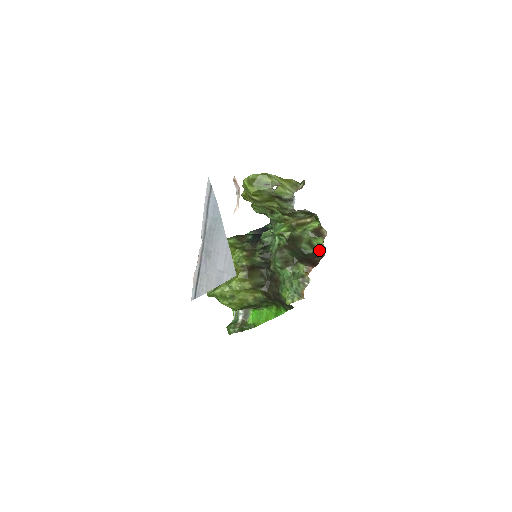
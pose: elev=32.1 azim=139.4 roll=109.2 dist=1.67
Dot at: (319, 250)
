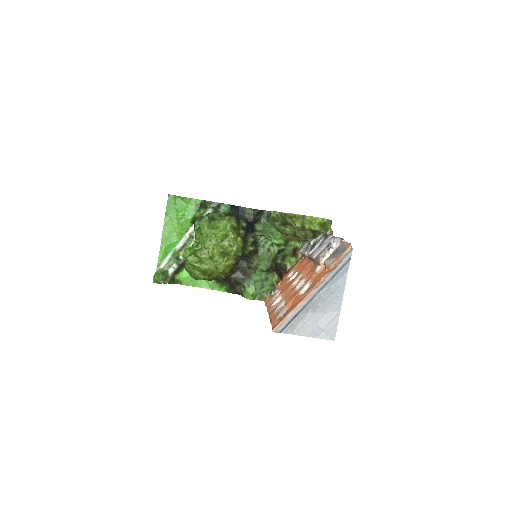
Dot at: (285, 264)
